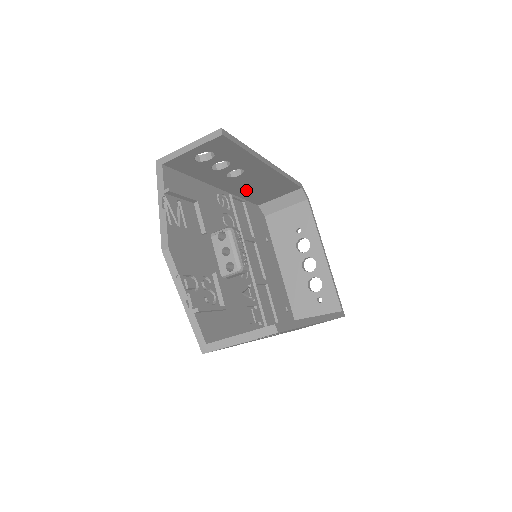
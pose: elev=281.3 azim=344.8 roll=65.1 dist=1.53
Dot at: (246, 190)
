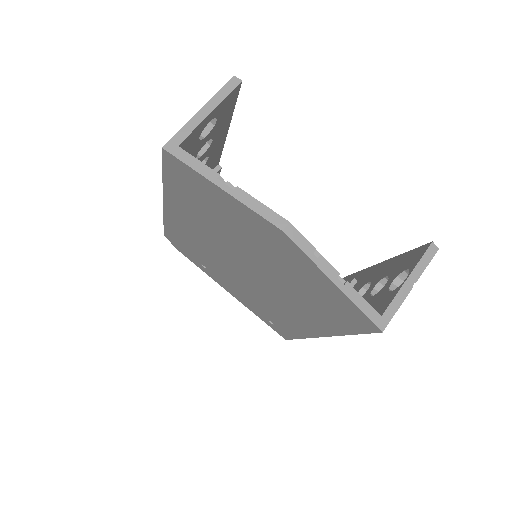
Dot at: occluded
